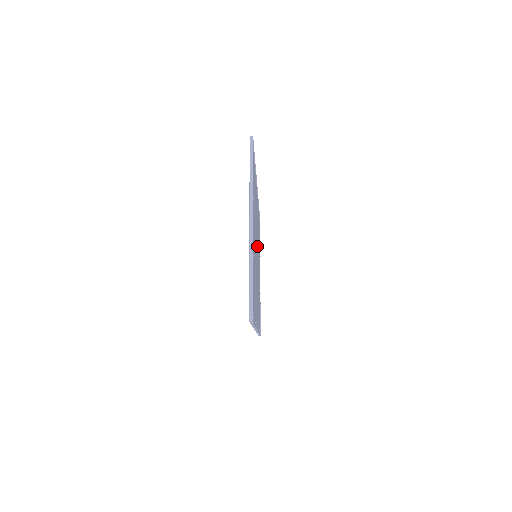
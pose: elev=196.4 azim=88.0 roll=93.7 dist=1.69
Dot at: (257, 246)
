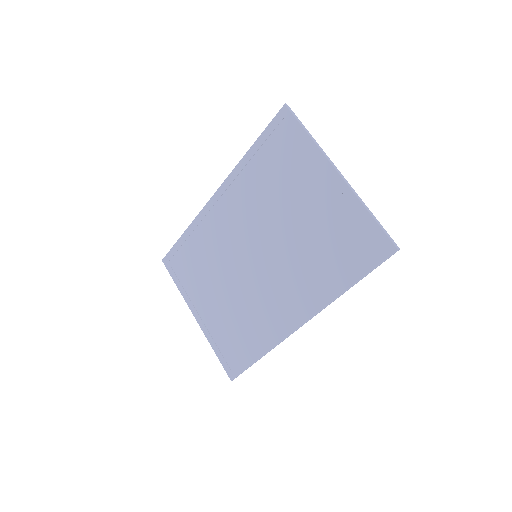
Dot at: (236, 255)
